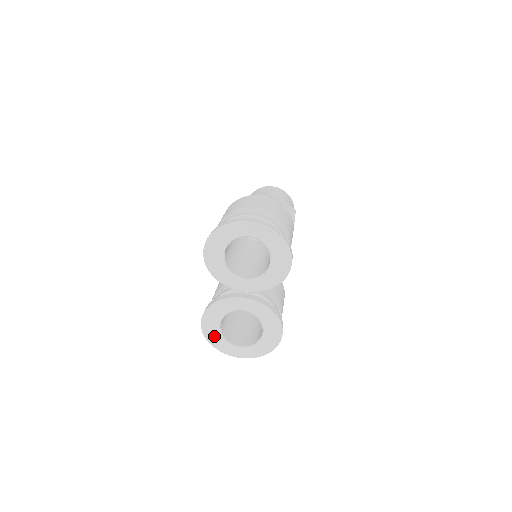
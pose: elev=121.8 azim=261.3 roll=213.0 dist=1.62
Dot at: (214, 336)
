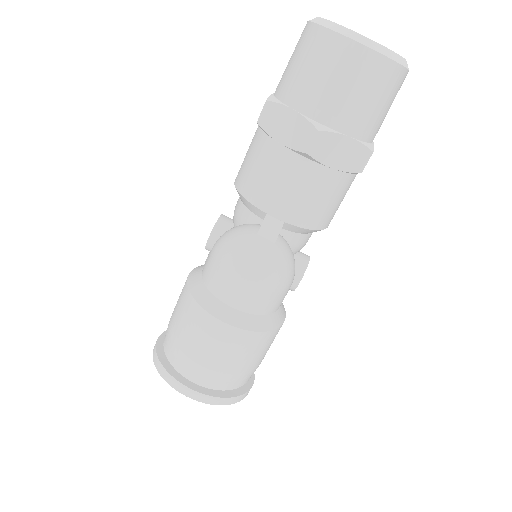
Dot at: occluded
